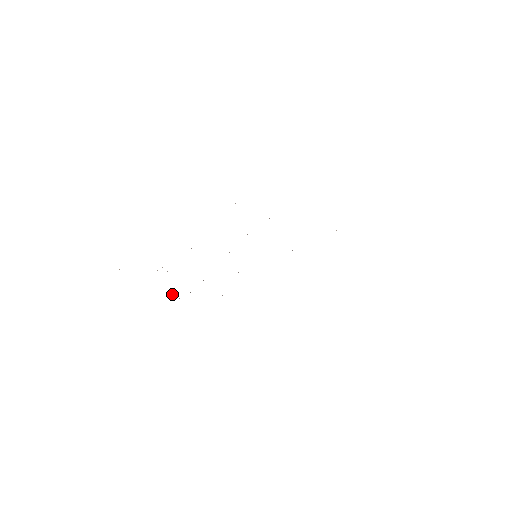
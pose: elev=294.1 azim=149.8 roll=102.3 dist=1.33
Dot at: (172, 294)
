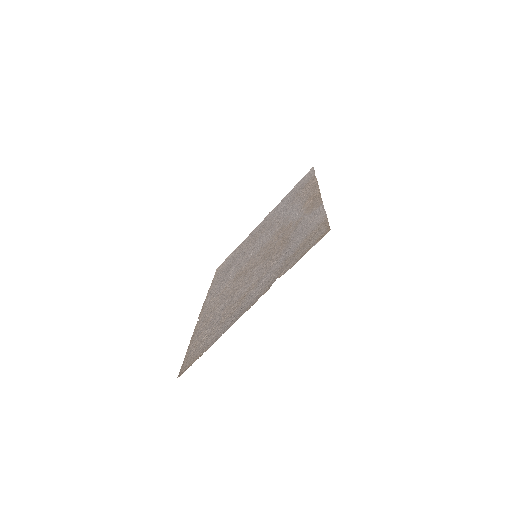
Dot at: (206, 316)
